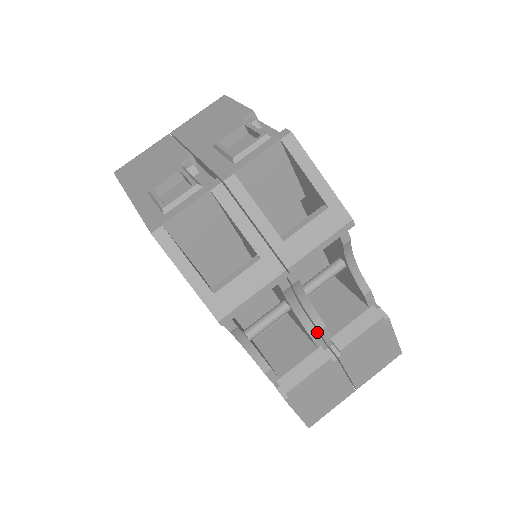
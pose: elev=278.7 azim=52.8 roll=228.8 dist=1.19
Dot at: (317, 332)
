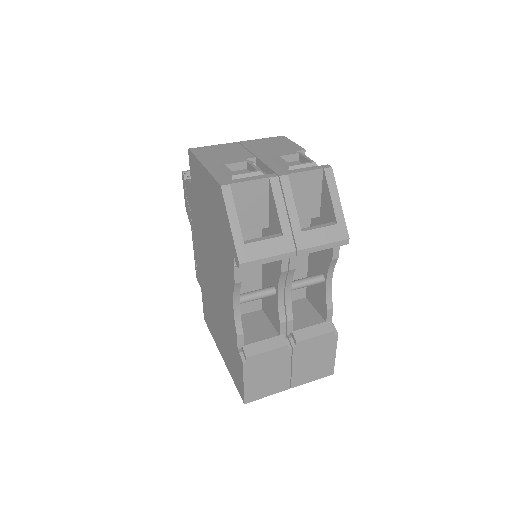
Dot at: (286, 321)
